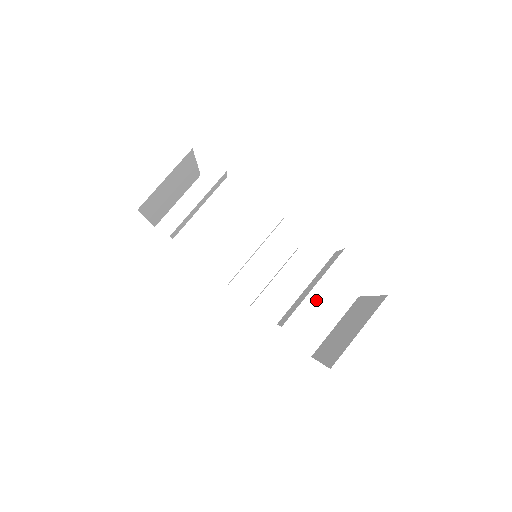
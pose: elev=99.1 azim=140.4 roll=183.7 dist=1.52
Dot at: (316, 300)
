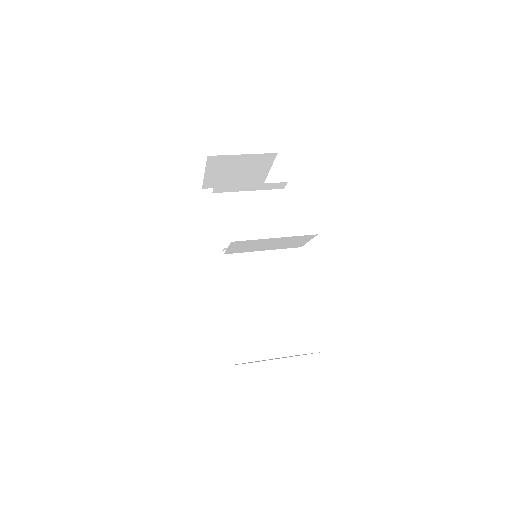
Dot at: (268, 329)
